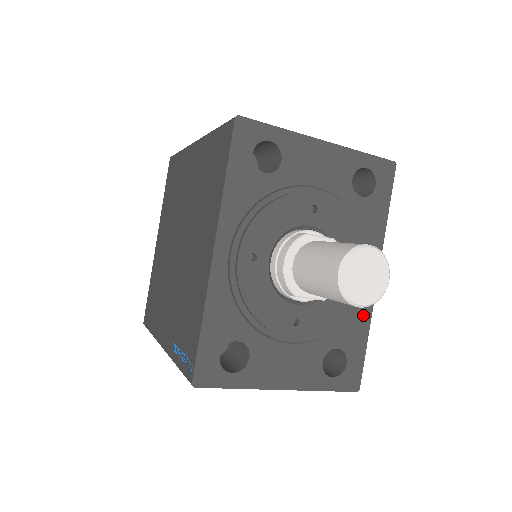
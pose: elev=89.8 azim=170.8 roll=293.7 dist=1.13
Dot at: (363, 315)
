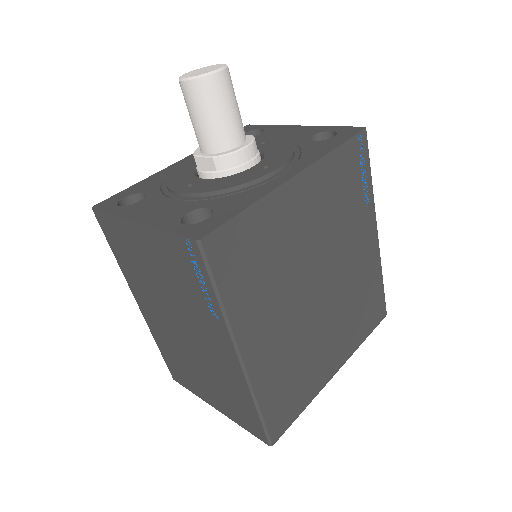
Dot at: (258, 193)
